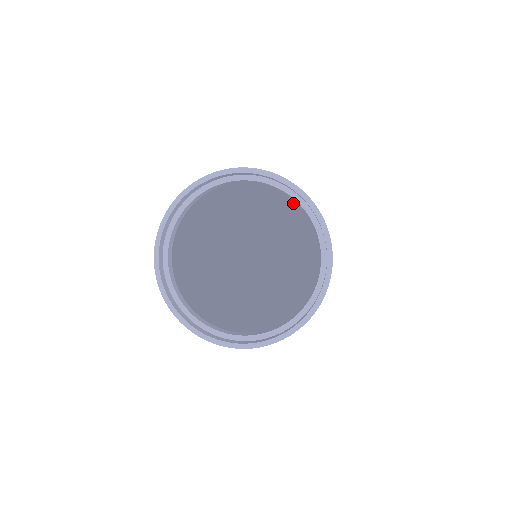
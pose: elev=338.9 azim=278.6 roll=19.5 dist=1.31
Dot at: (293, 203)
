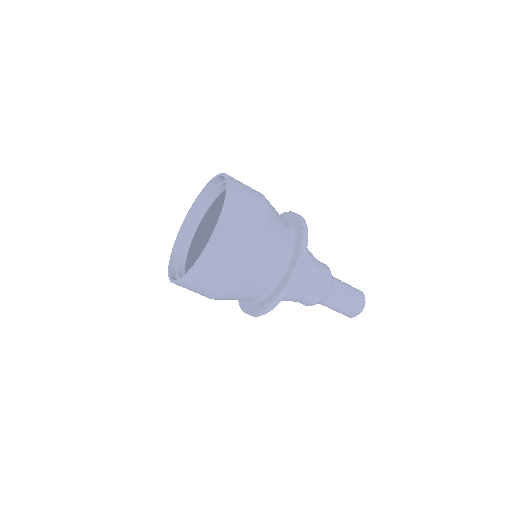
Dot at: occluded
